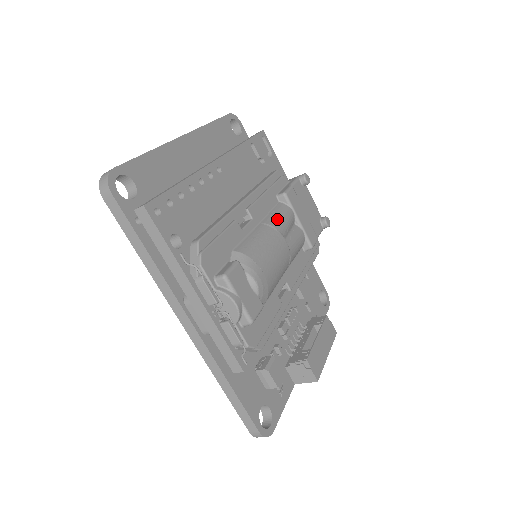
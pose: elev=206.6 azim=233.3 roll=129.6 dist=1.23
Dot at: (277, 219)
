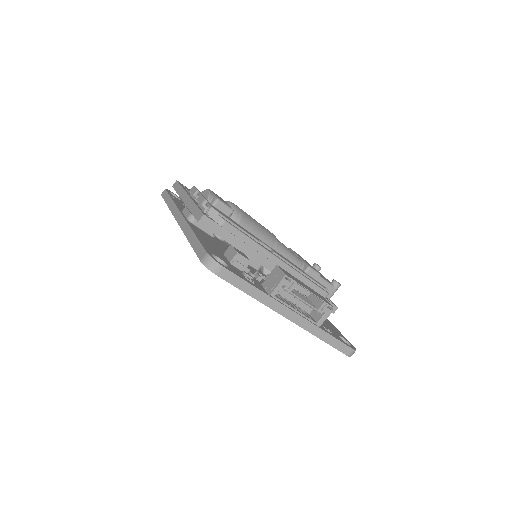
Dot at: occluded
